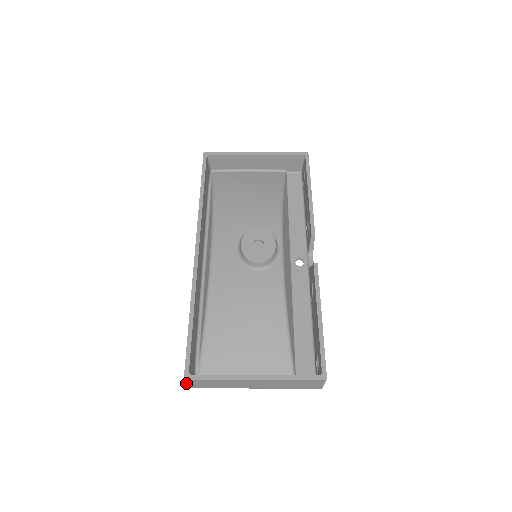
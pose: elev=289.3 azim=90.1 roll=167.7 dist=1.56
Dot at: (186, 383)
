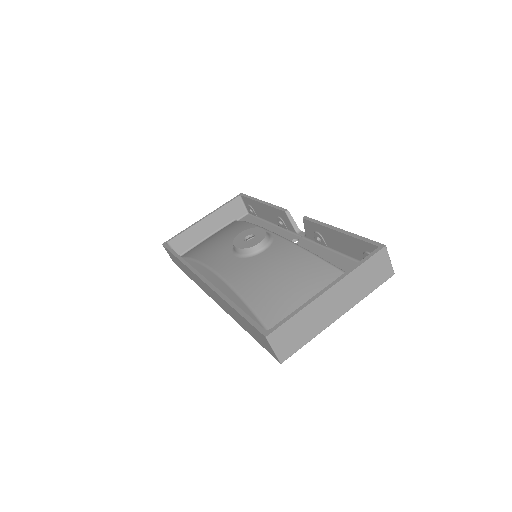
Dot at: (272, 349)
